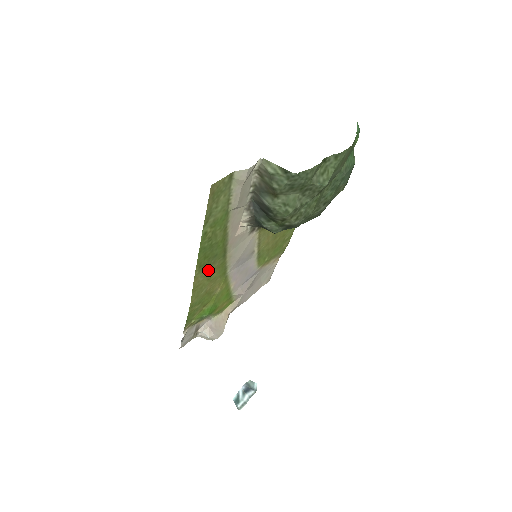
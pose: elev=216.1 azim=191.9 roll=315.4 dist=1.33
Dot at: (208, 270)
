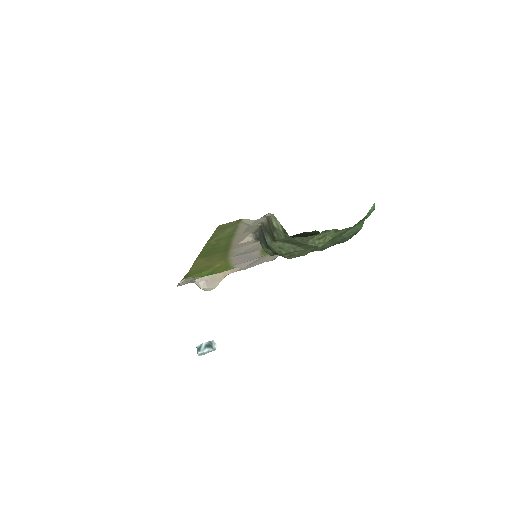
Dot at: (209, 257)
